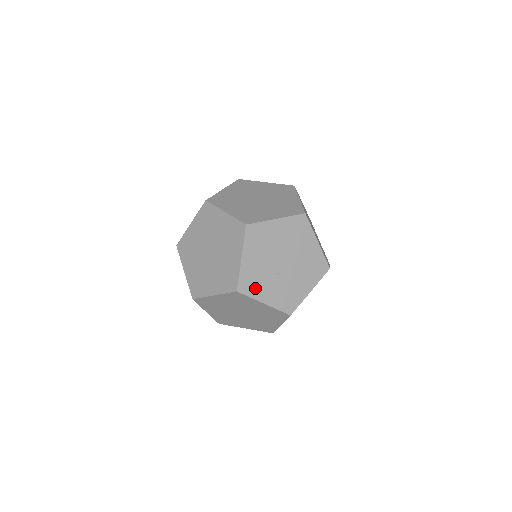
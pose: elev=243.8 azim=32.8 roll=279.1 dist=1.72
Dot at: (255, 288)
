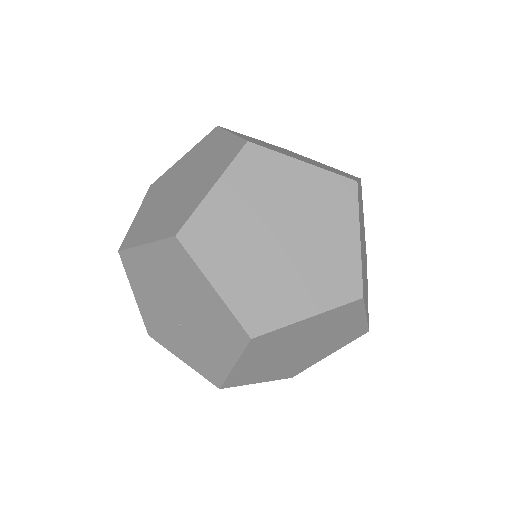
Dot at: (164, 337)
